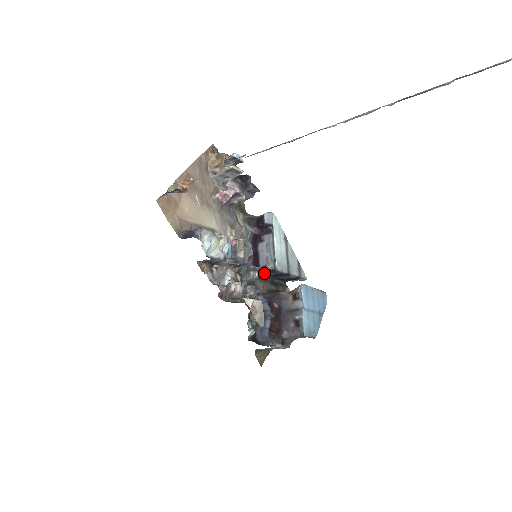
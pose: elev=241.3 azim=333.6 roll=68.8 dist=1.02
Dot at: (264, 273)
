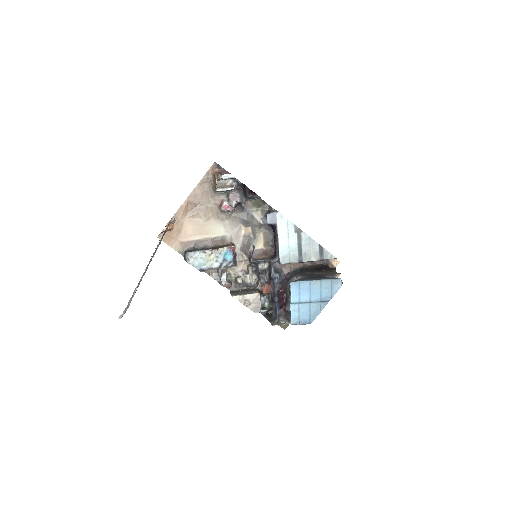
Dot at: occluded
